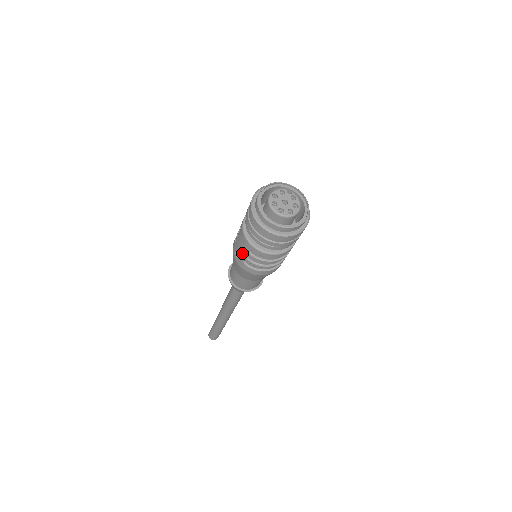
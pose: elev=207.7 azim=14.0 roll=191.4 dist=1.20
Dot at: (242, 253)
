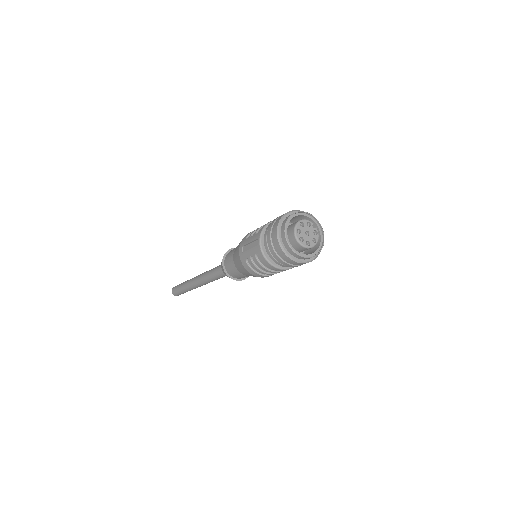
Dot at: (249, 252)
